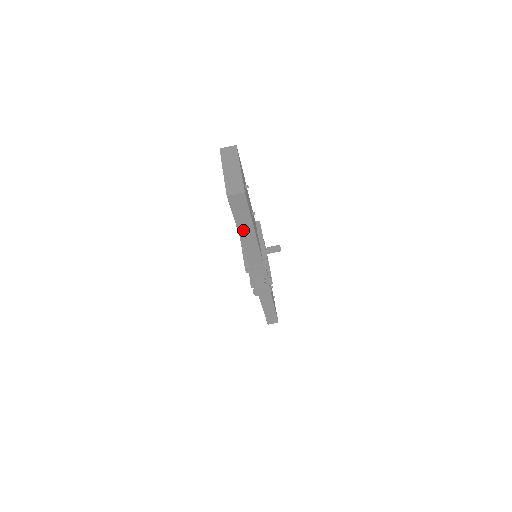
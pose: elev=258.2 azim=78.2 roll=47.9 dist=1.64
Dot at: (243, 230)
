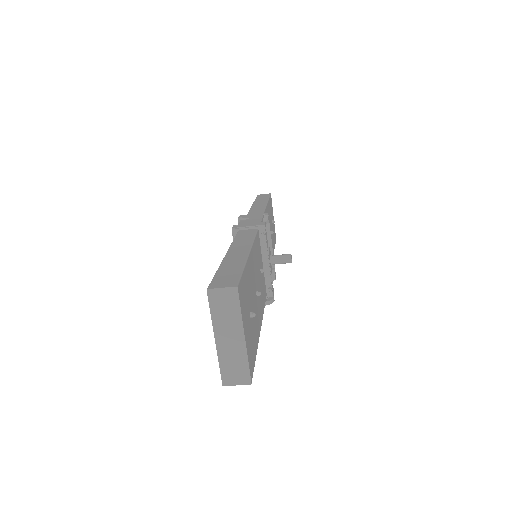
Dot at: occluded
